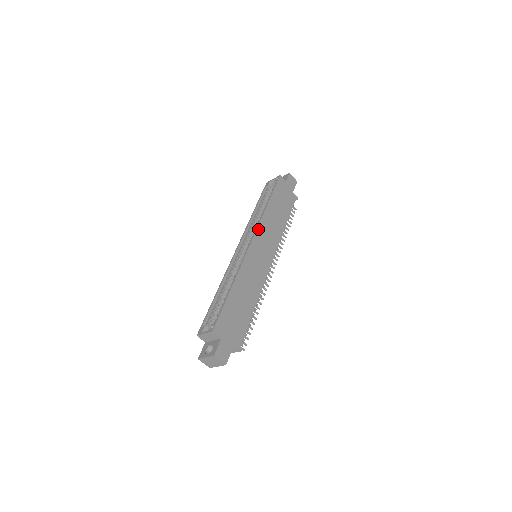
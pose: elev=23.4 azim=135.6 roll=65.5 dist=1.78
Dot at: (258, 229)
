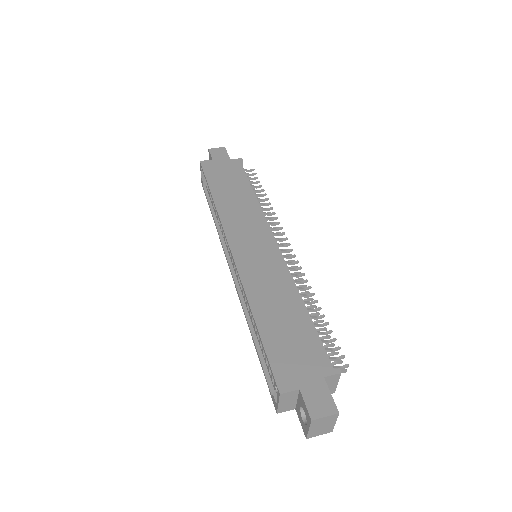
Dot at: (226, 231)
